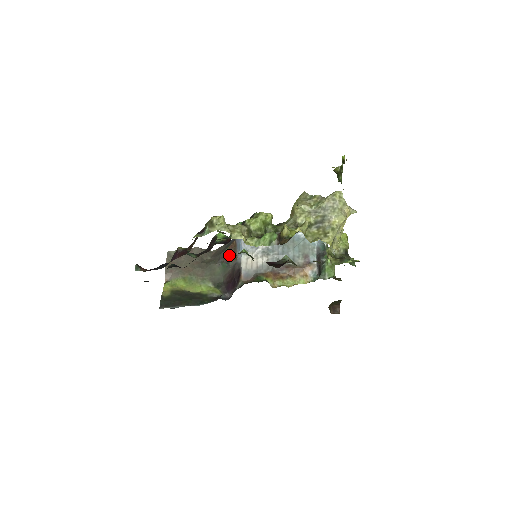
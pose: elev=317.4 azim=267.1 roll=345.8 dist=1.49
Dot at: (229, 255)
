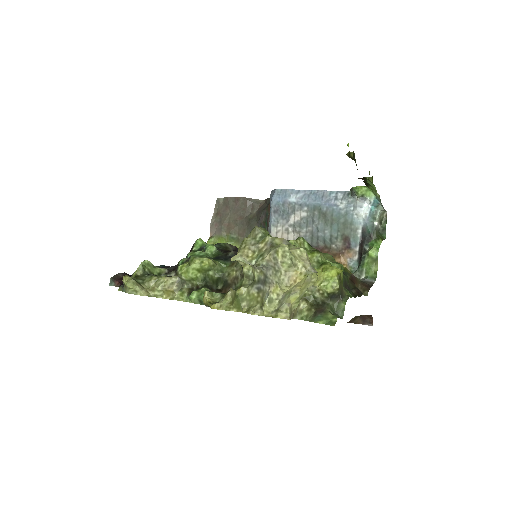
Dot at: (266, 218)
